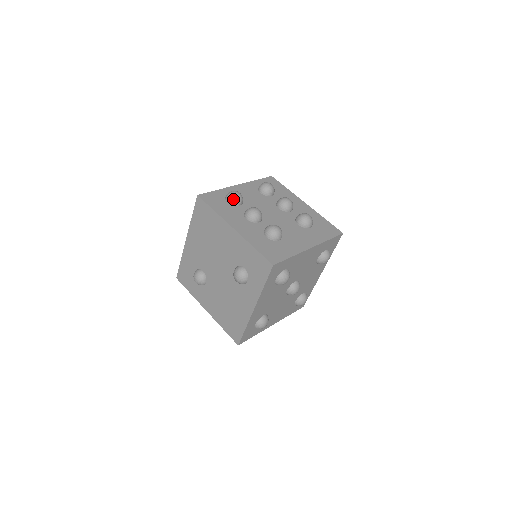
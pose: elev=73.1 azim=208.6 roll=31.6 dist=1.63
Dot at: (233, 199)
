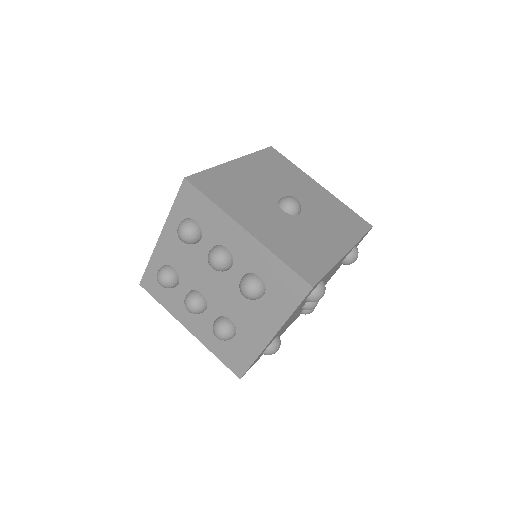
Dot at: occluded
